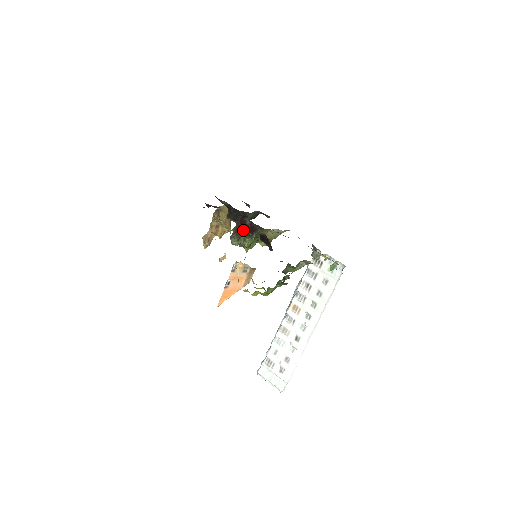
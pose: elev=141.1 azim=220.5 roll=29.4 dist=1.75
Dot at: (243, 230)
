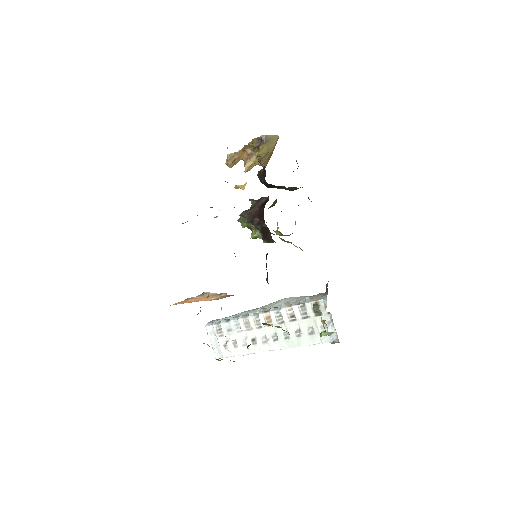
Dot at: (258, 222)
